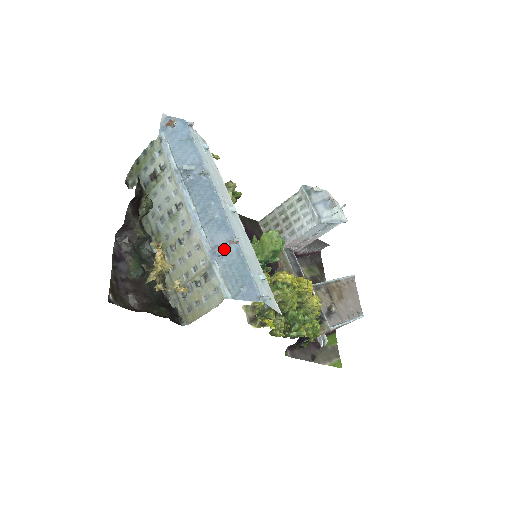
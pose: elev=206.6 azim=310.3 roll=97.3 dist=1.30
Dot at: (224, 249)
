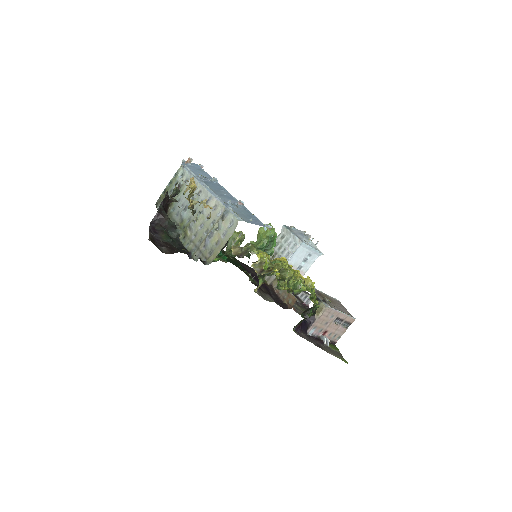
Dot at: (234, 205)
